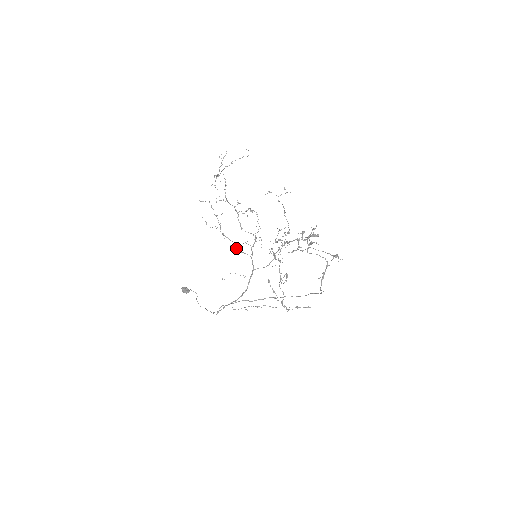
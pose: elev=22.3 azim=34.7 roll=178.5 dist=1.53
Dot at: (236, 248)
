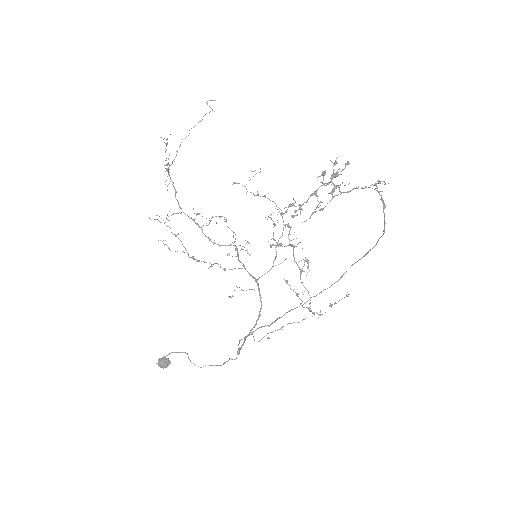
Dot at: occluded
